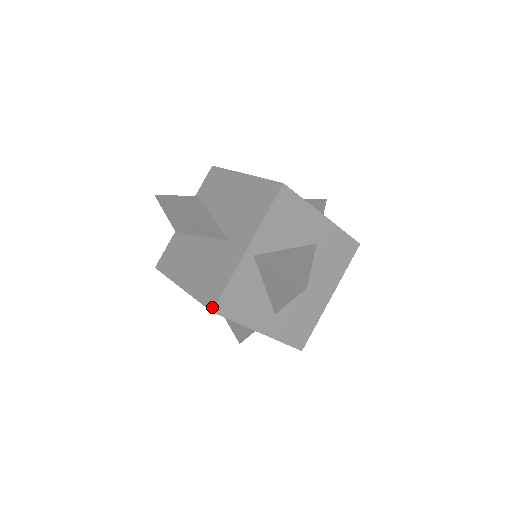
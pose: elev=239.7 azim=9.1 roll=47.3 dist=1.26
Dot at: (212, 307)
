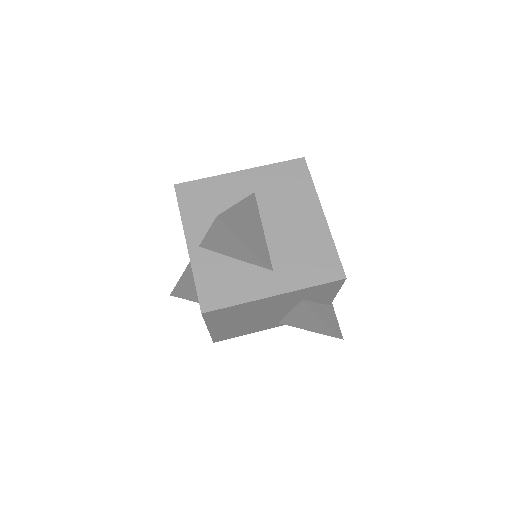
Dot at: occluded
